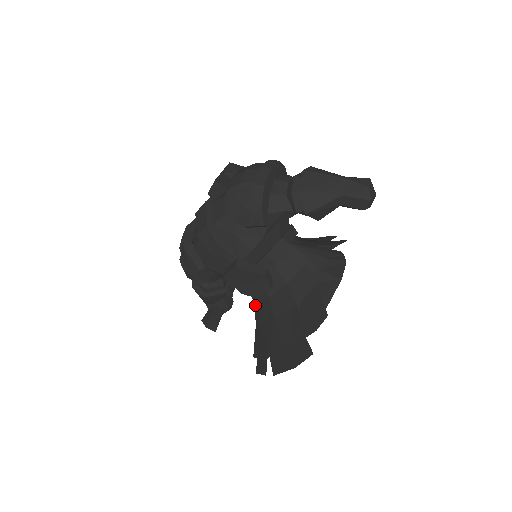
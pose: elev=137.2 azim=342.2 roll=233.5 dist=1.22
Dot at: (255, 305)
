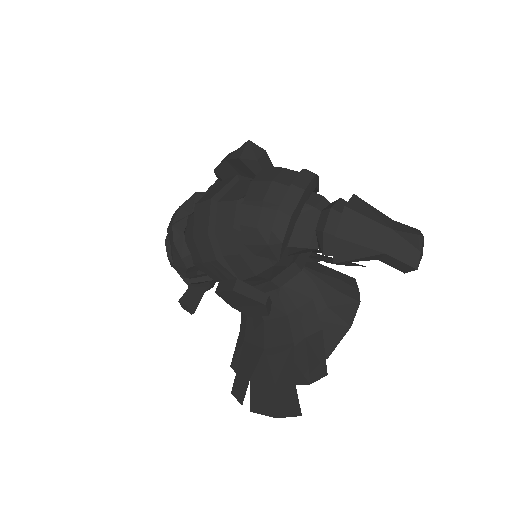
Dot at: occluded
